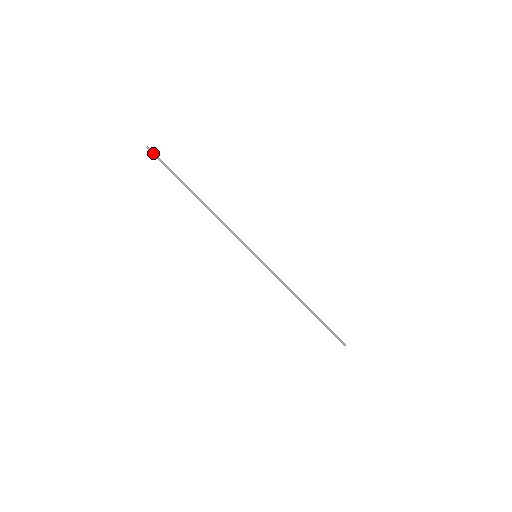
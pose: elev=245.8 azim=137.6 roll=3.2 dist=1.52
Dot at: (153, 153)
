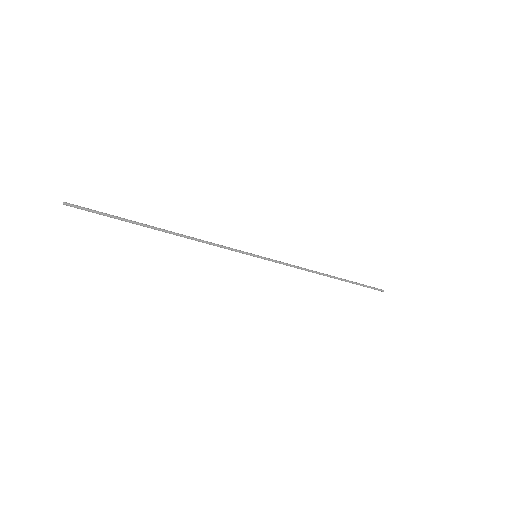
Dot at: (75, 207)
